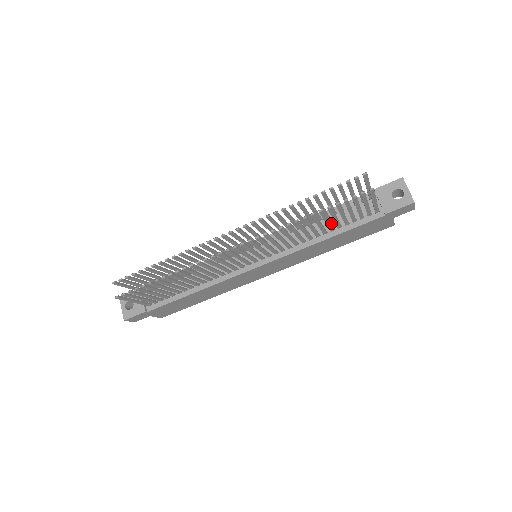
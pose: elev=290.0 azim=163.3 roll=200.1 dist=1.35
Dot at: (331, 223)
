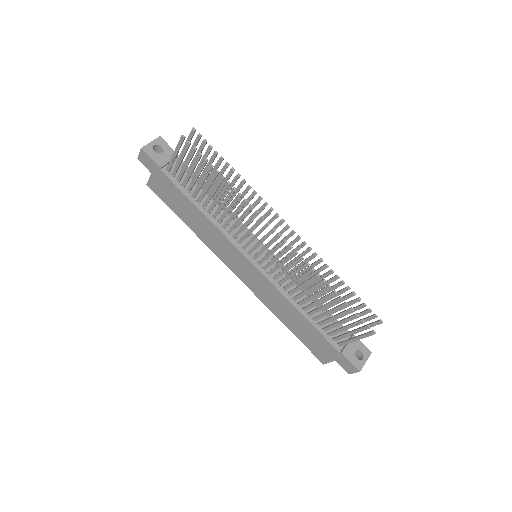
Dot at: occluded
